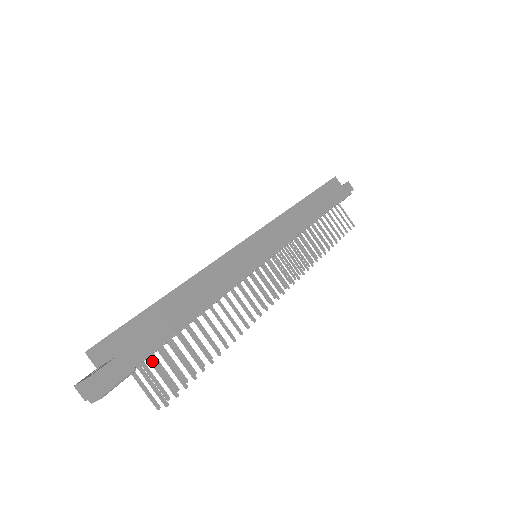
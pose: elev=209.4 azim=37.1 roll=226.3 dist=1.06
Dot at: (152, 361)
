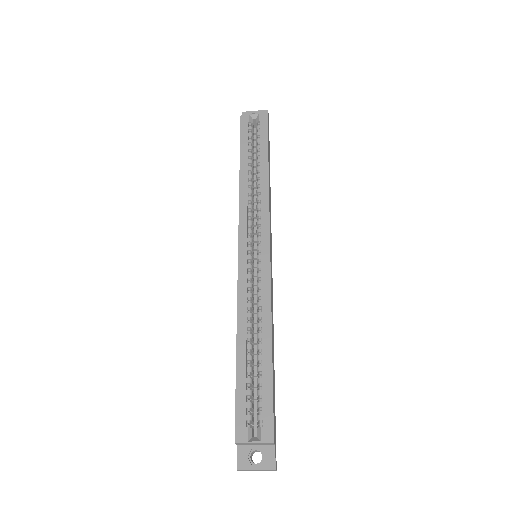
Dot at: occluded
